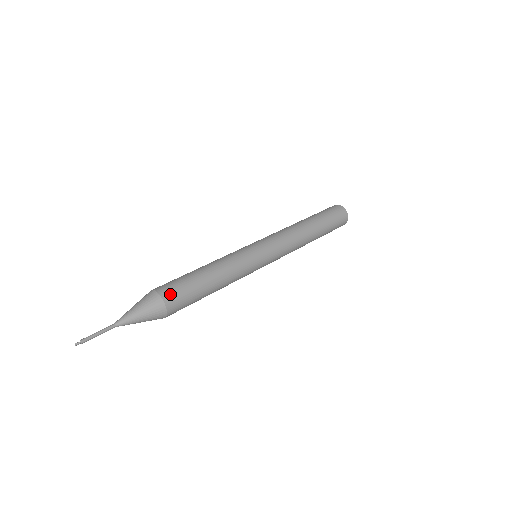
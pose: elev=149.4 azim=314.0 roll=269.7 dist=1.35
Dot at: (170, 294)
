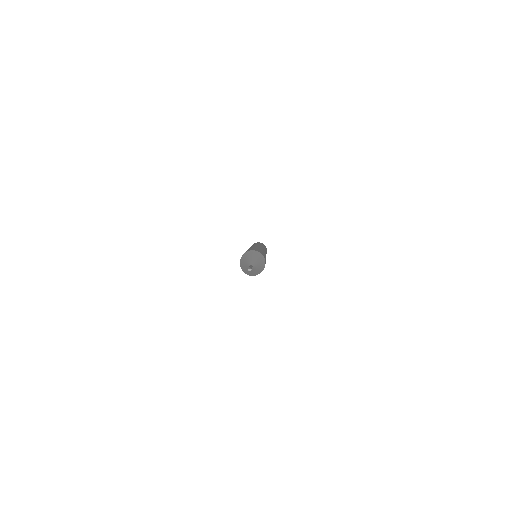
Dot at: occluded
